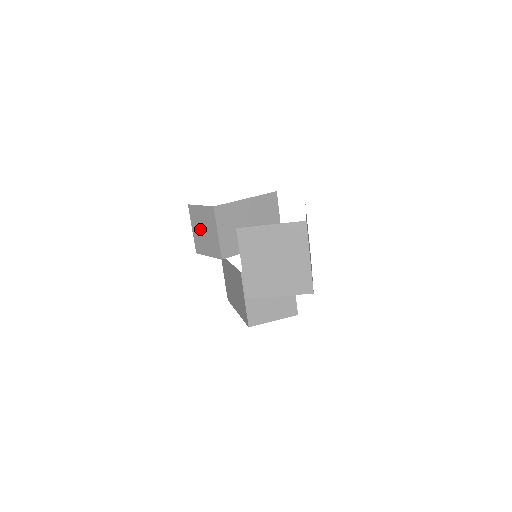
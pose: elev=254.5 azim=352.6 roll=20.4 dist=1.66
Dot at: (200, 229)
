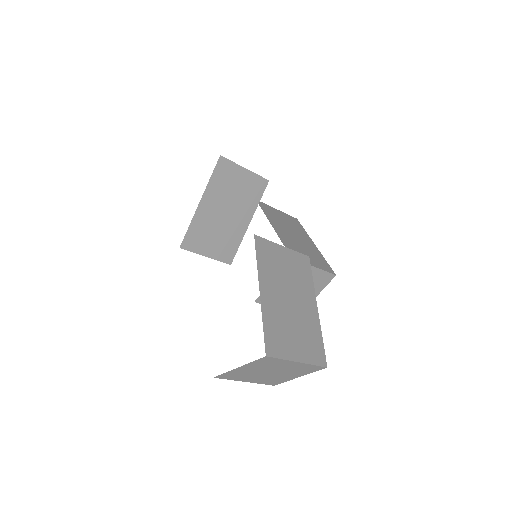
Dot at: occluded
